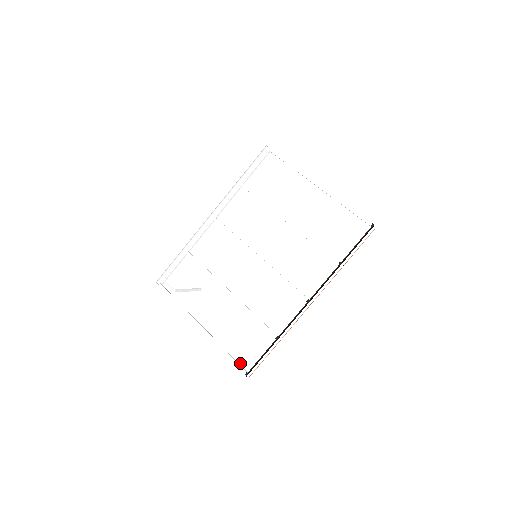
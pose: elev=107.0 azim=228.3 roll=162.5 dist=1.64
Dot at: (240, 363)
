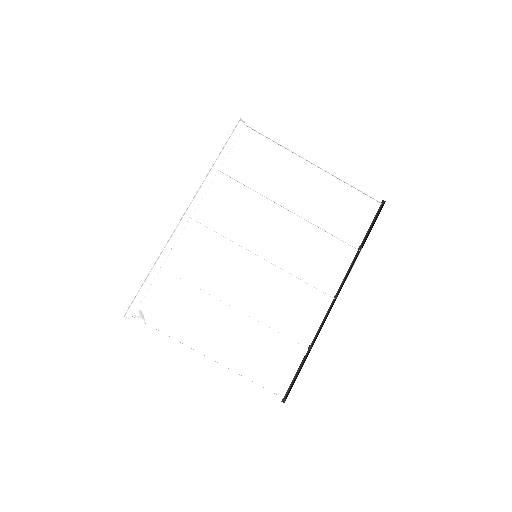
Dot at: (271, 390)
